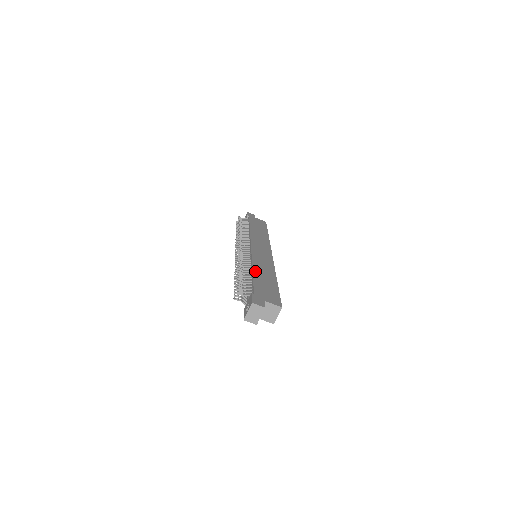
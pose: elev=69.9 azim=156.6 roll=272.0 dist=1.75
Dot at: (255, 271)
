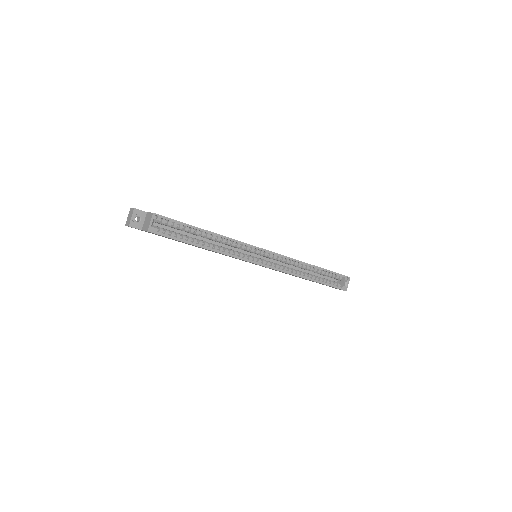
Dot at: occluded
